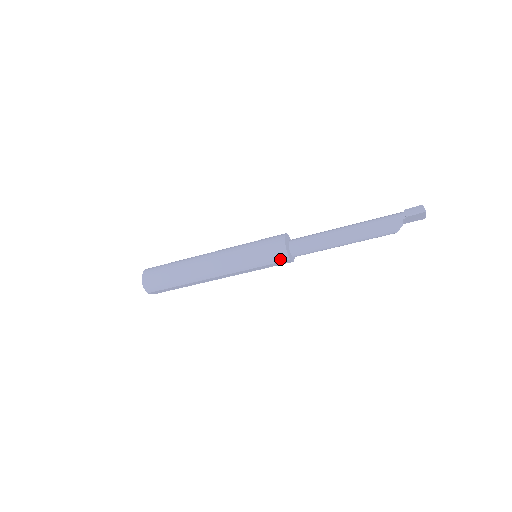
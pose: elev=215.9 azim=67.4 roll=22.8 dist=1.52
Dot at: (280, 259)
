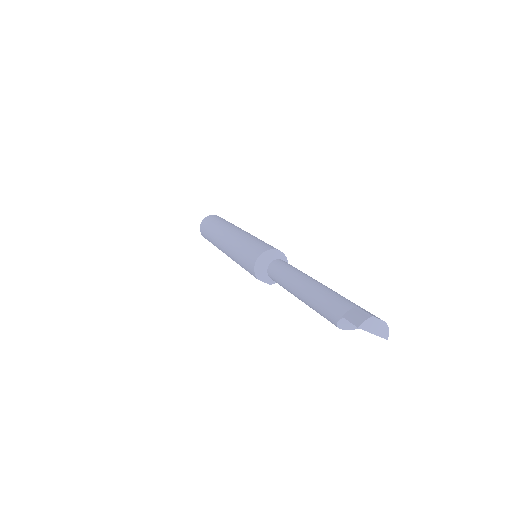
Dot at: (252, 272)
